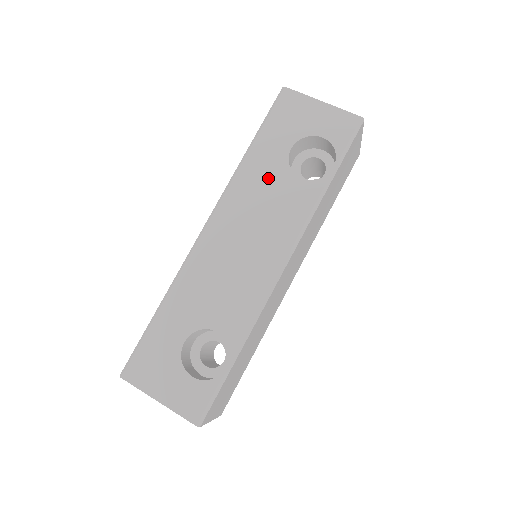
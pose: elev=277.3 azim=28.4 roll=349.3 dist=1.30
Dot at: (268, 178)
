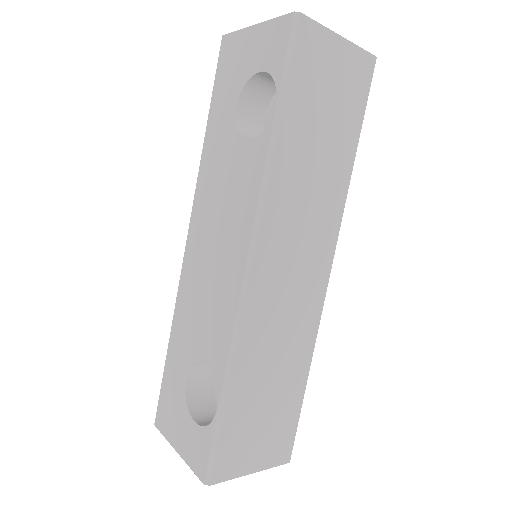
Dot at: (222, 157)
